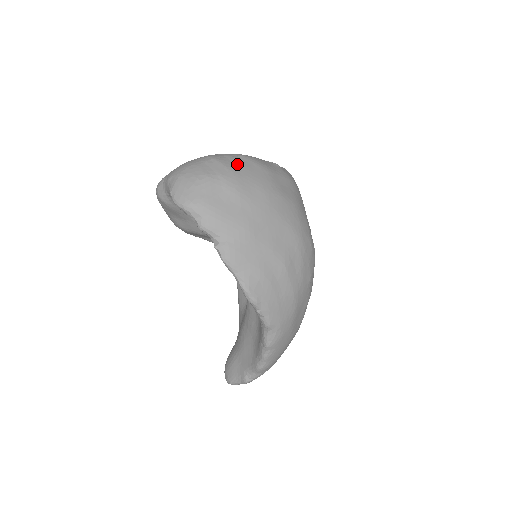
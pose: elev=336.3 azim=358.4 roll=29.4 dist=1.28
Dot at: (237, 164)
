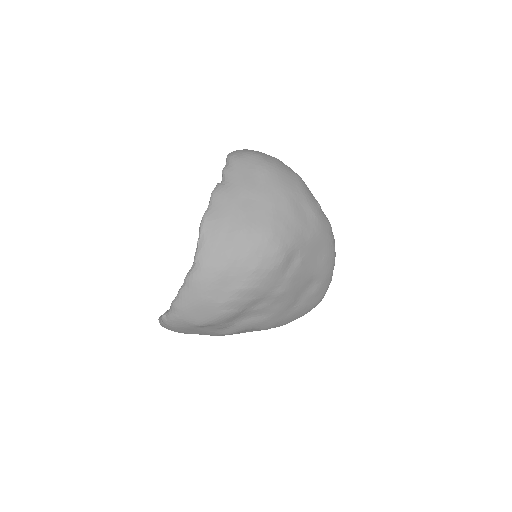
Dot at: (284, 168)
